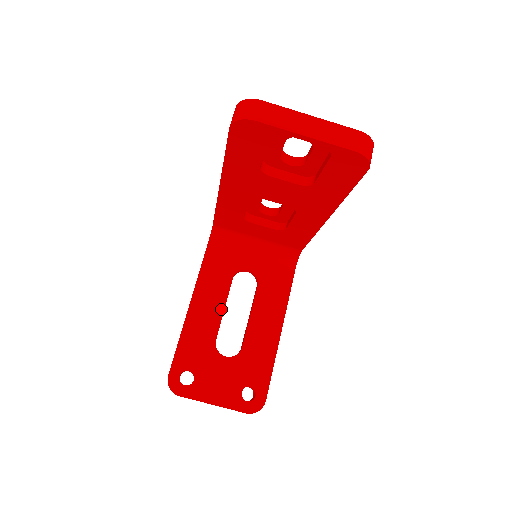
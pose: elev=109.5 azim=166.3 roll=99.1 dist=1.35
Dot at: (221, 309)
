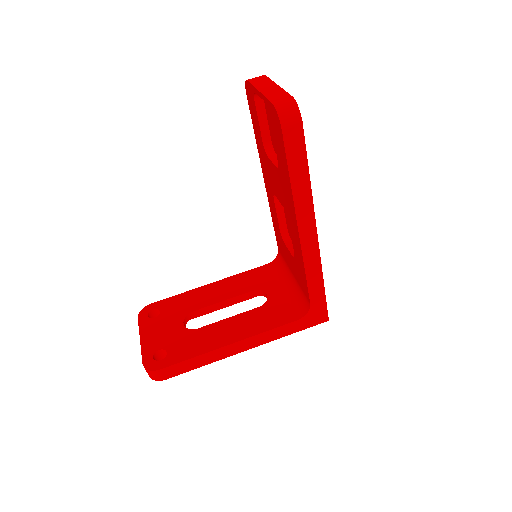
Dot at: (221, 300)
